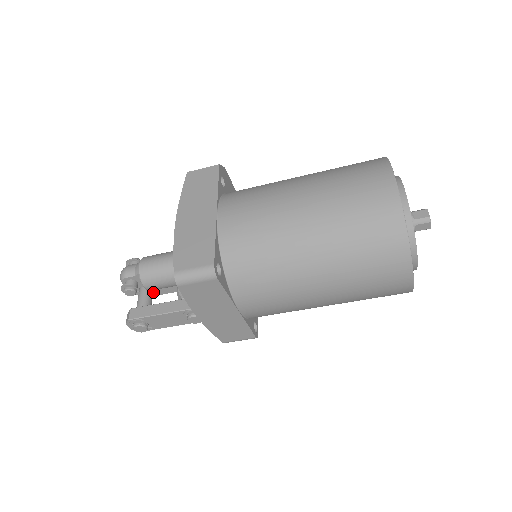
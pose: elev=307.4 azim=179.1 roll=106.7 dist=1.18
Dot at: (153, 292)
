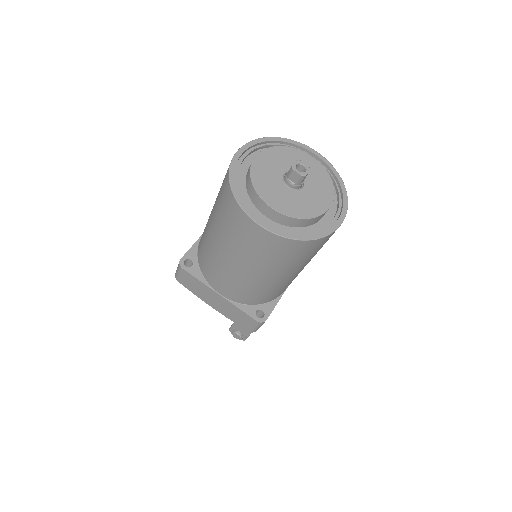
Dot at: occluded
